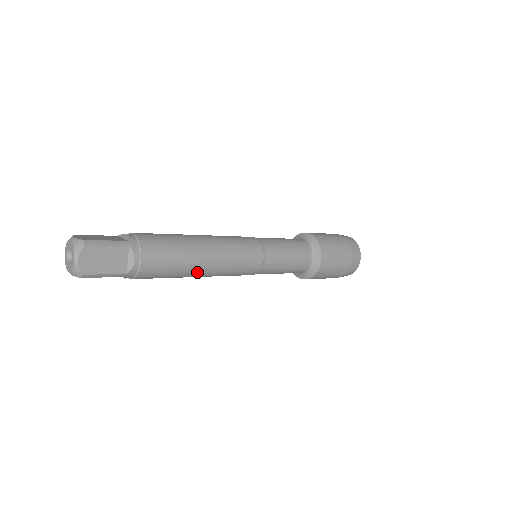
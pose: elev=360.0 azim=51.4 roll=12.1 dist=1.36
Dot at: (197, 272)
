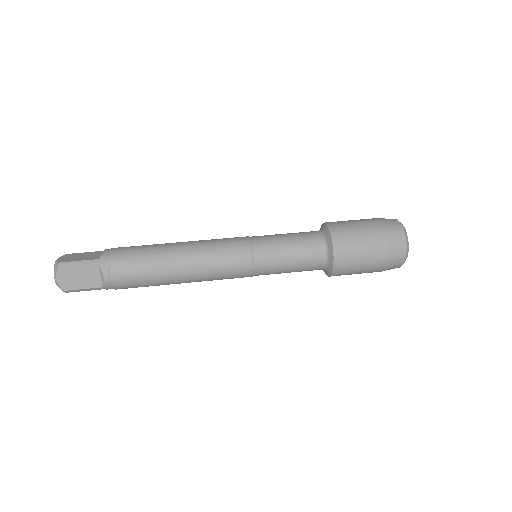
Dot at: (175, 281)
